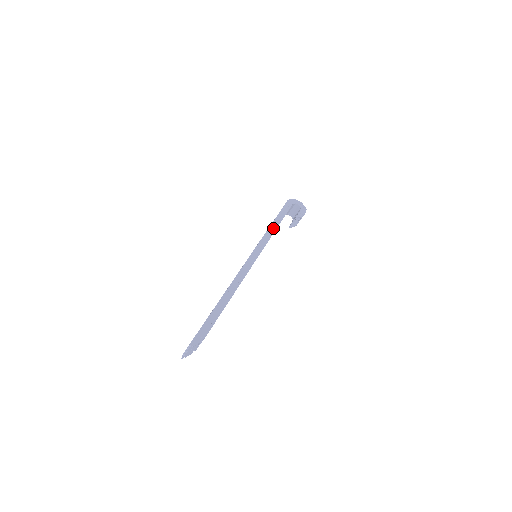
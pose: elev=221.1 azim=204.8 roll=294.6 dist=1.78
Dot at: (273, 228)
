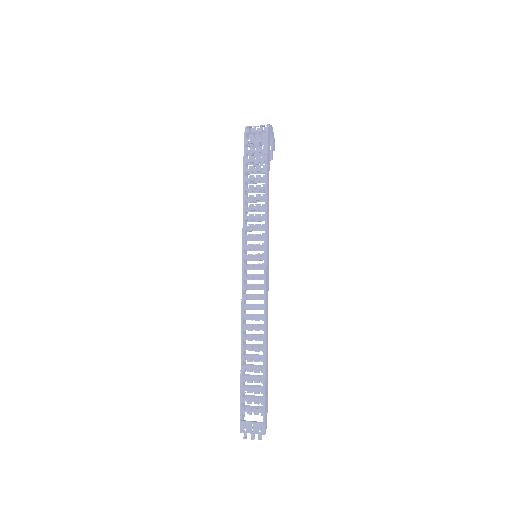
Dot at: (268, 206)
